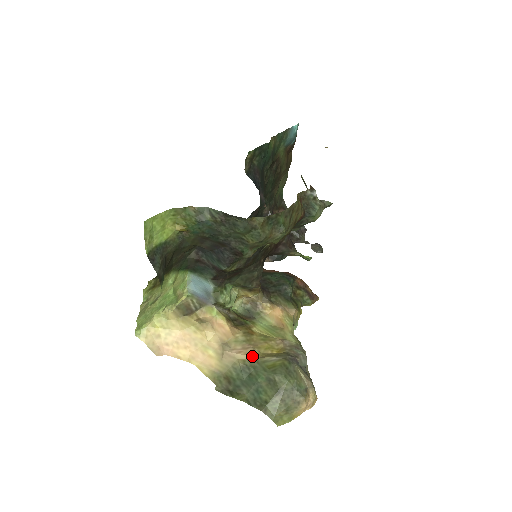
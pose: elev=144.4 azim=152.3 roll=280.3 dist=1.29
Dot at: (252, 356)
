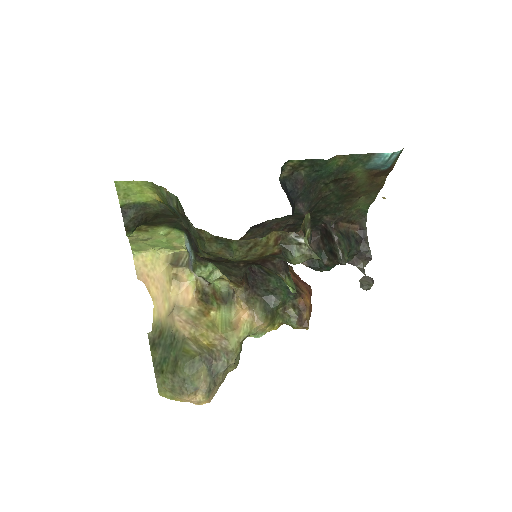
Dot at: (184, 332)
